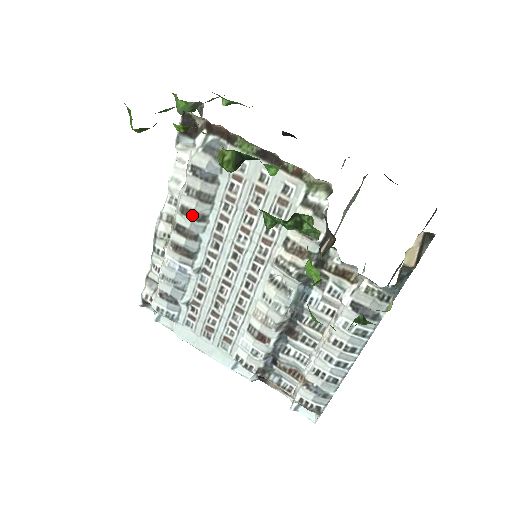
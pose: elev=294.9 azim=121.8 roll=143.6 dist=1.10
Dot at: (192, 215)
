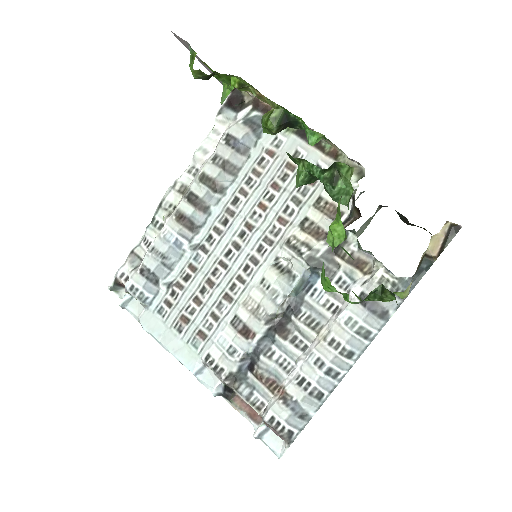
Dot at: (210, 184)
